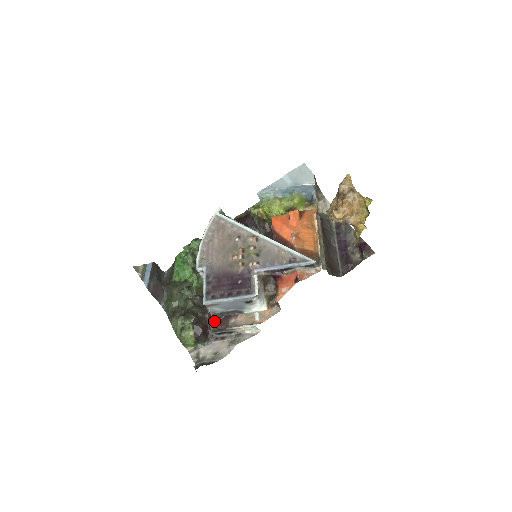
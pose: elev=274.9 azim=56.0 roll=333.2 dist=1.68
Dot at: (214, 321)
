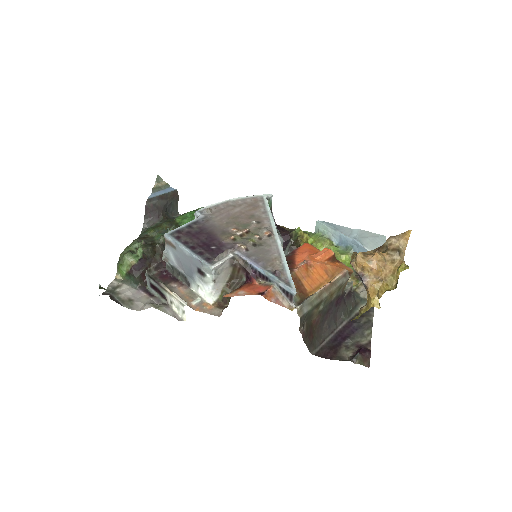
Dot at: (161, 271)
